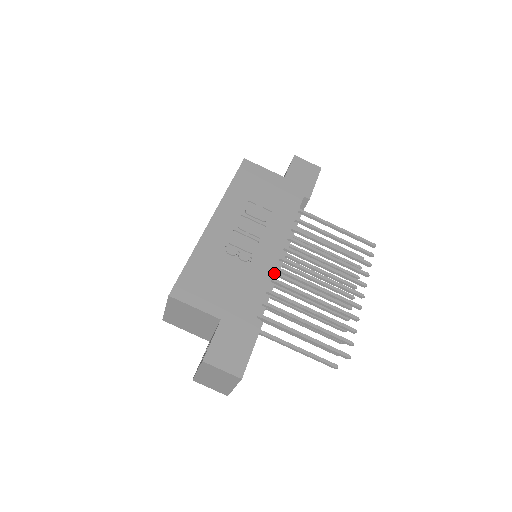
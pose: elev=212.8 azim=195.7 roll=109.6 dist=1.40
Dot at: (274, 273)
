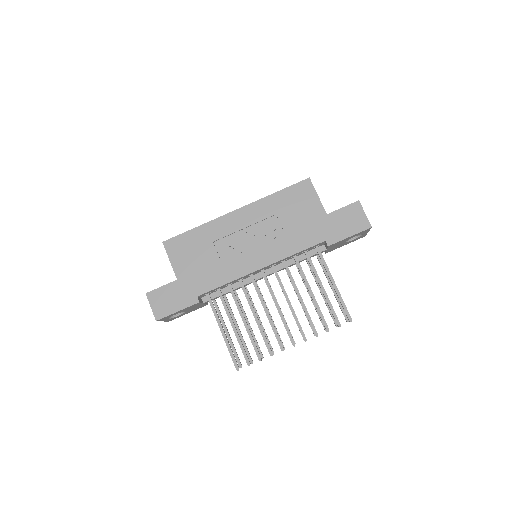
Dot at: occluded
